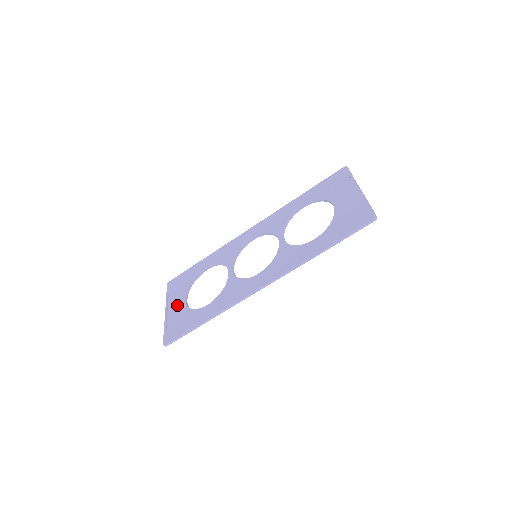
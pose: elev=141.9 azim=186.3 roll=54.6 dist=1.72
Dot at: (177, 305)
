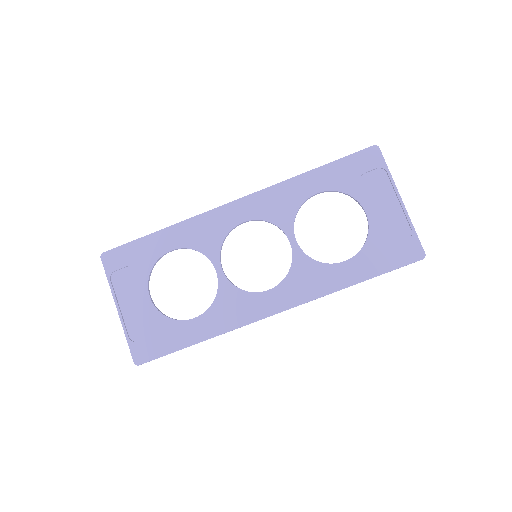
Dot at: (135, 302)
